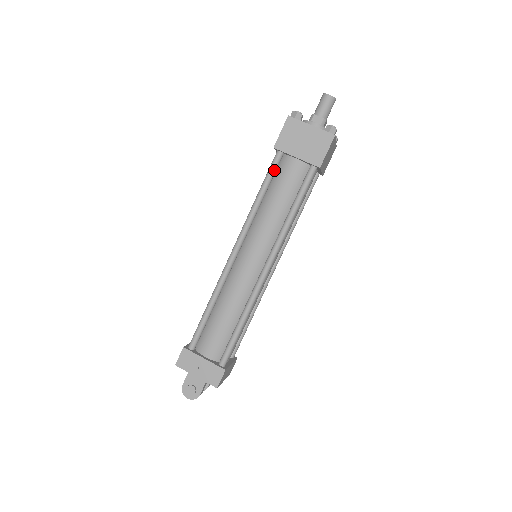
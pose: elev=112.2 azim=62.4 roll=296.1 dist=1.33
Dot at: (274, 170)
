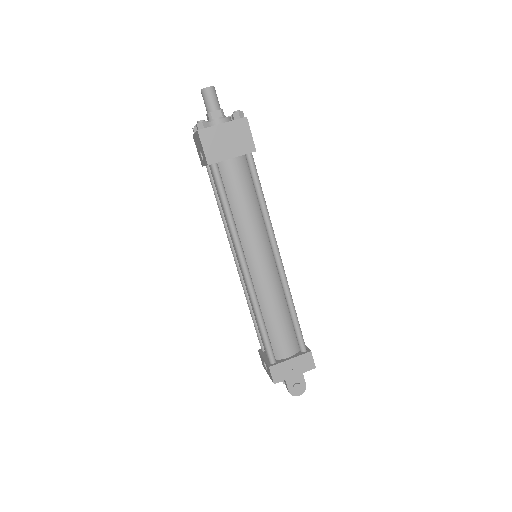
Dot at: (222, 182)
